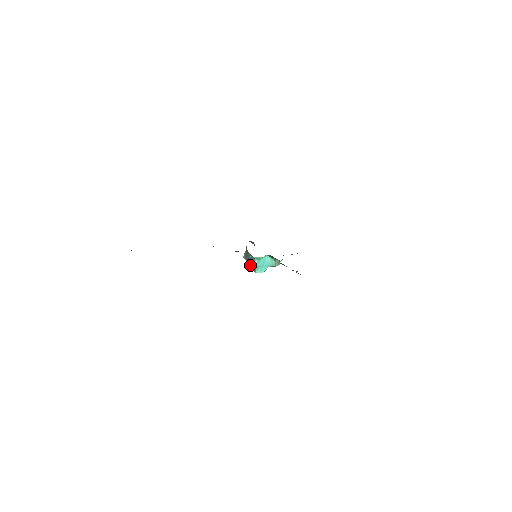
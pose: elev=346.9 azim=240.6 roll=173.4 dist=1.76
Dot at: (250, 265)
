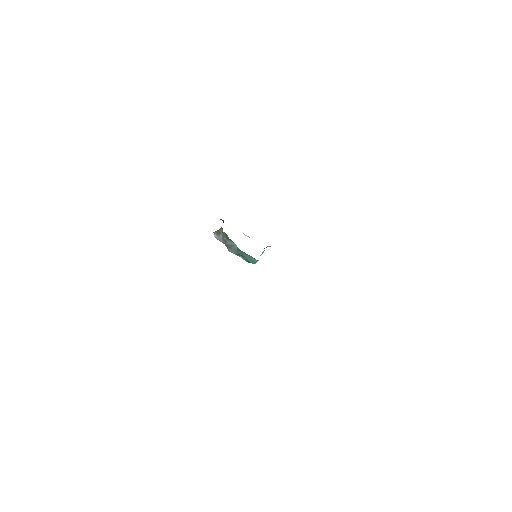
Dot at: (239, 255)
